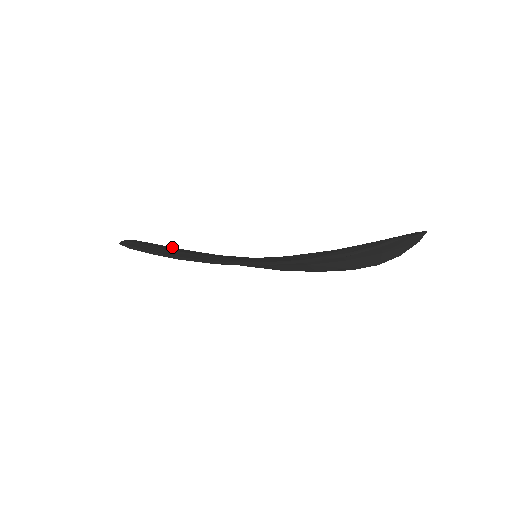
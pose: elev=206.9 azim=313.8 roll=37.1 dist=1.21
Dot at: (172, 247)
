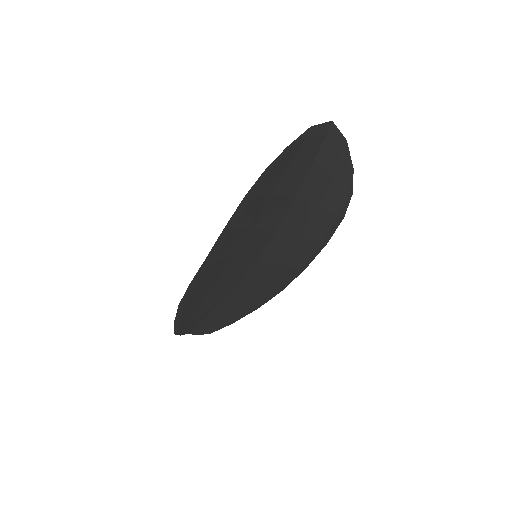
Dot at: (210, 309)
